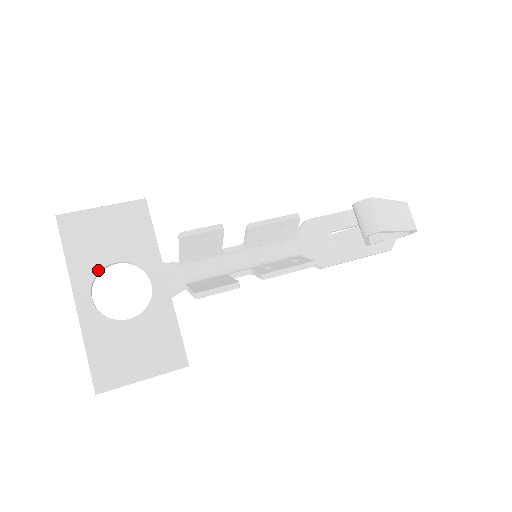
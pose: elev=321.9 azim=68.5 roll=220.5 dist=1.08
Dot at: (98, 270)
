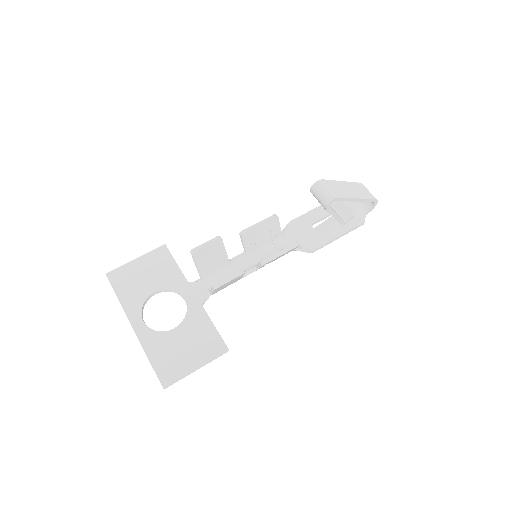
Dot at: (143, 301)
